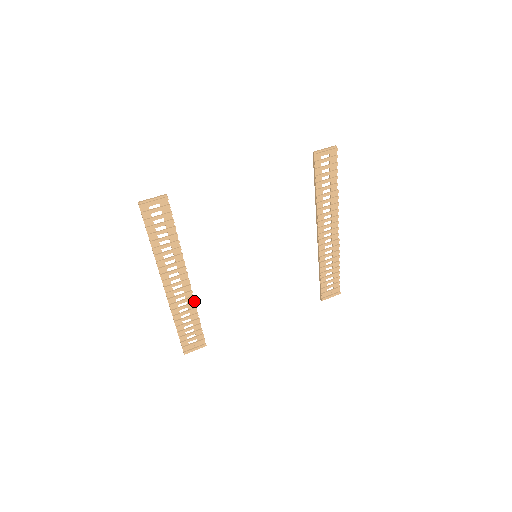
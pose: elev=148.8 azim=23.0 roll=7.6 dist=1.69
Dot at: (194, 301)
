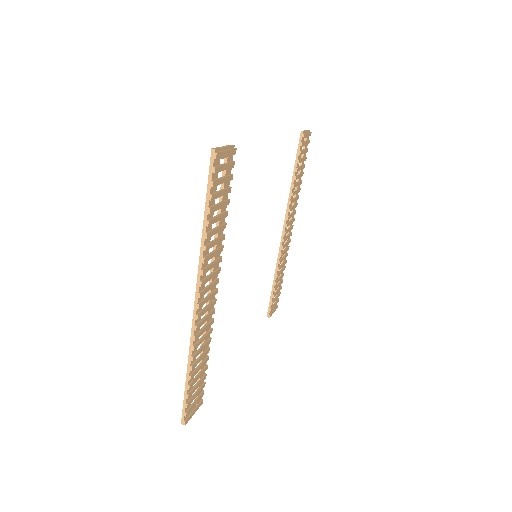
Dot at: (210, 327)
